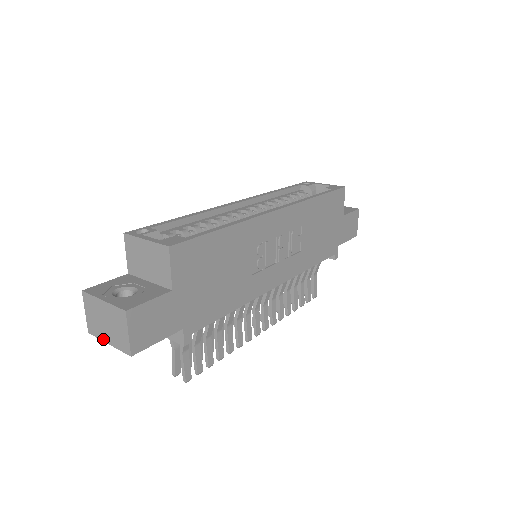
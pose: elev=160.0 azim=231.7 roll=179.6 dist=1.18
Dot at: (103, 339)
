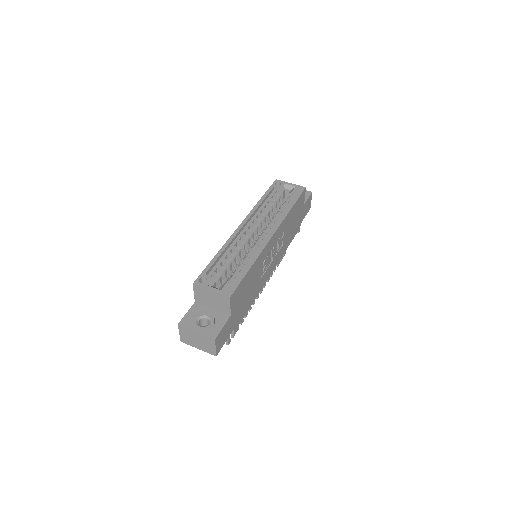
Dot at: (194, 346)
